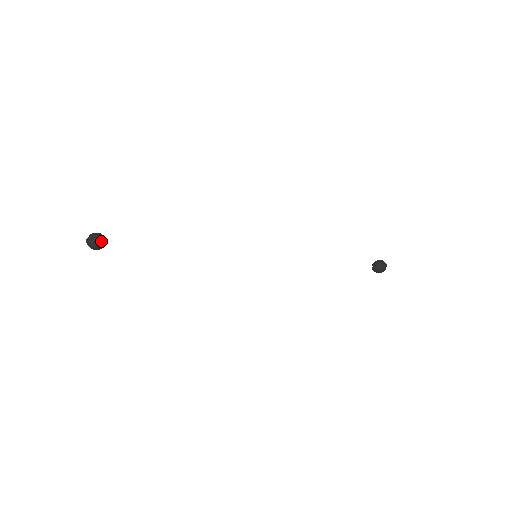
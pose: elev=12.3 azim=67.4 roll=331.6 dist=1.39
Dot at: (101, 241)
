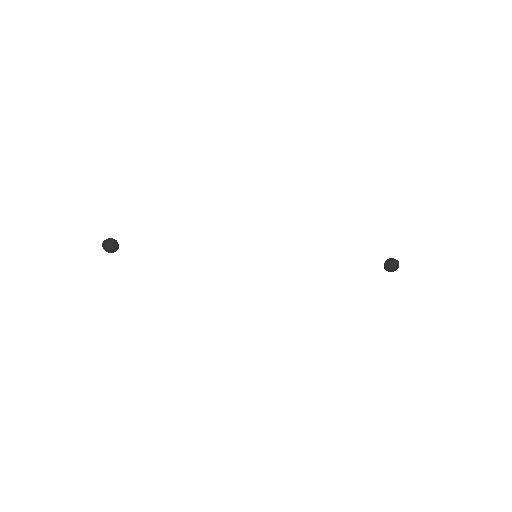
Dot at: (113, 244)
